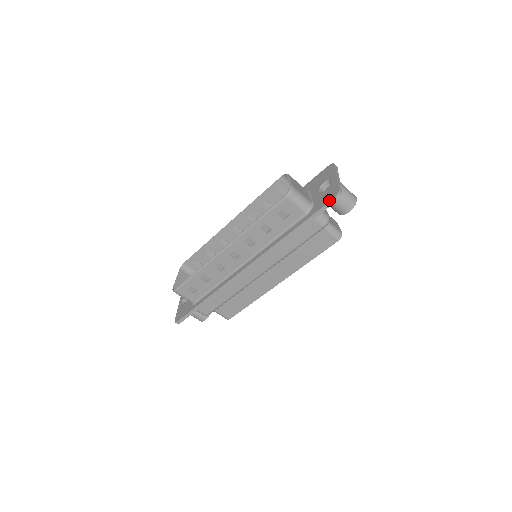
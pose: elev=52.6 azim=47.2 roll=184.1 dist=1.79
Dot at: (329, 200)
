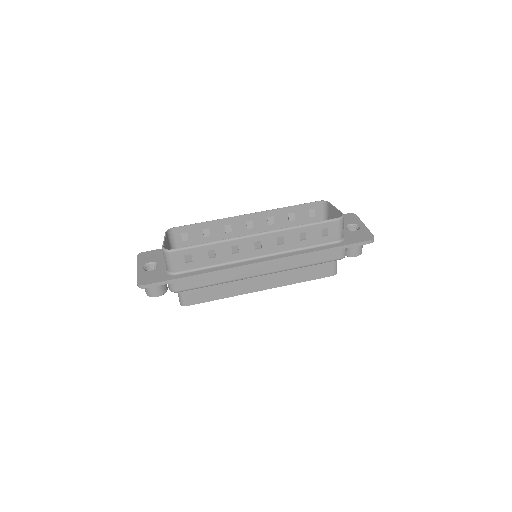
Dot at: (365, 240)
